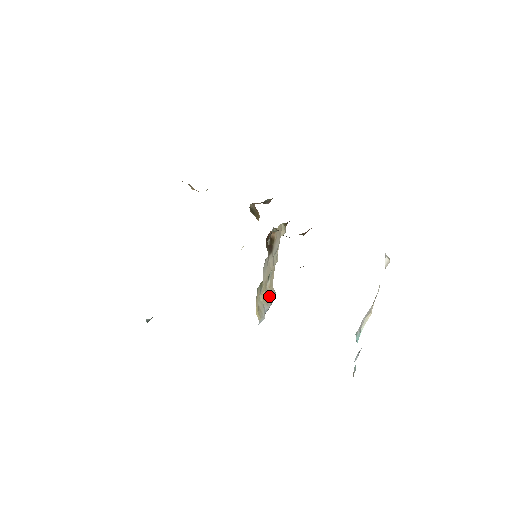
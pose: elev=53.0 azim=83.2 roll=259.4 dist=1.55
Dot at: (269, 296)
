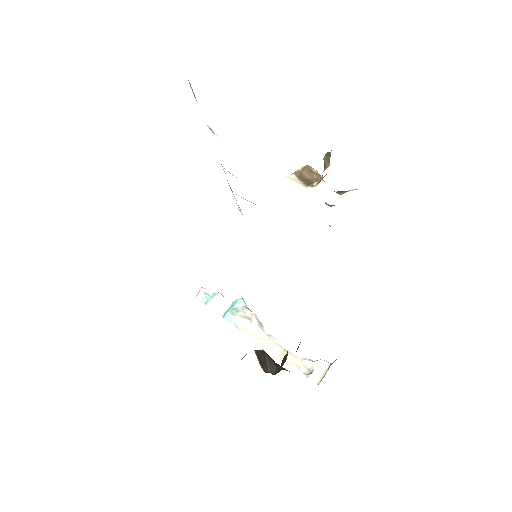
Dot at: occluded
